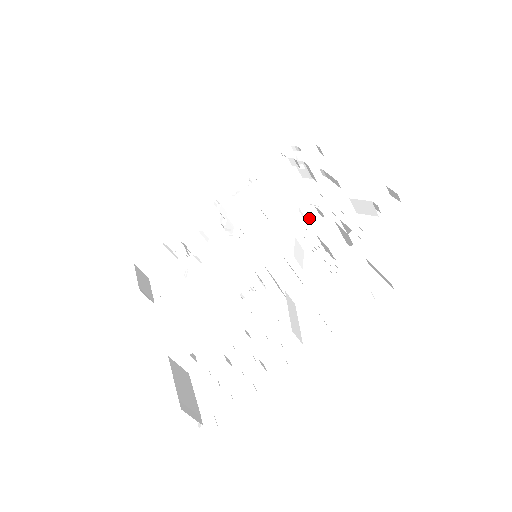
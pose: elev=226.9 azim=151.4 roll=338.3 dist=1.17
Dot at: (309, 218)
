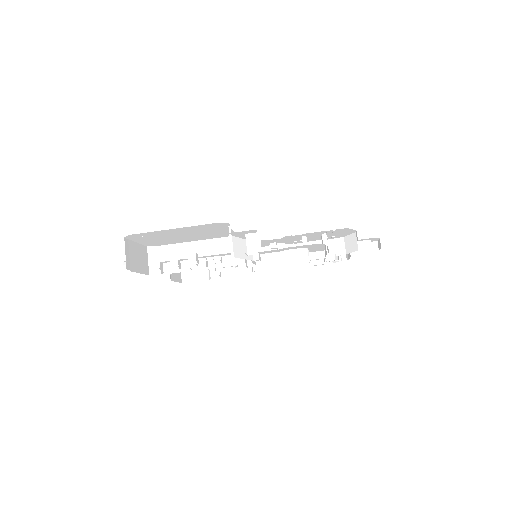
Dot at: occluded
